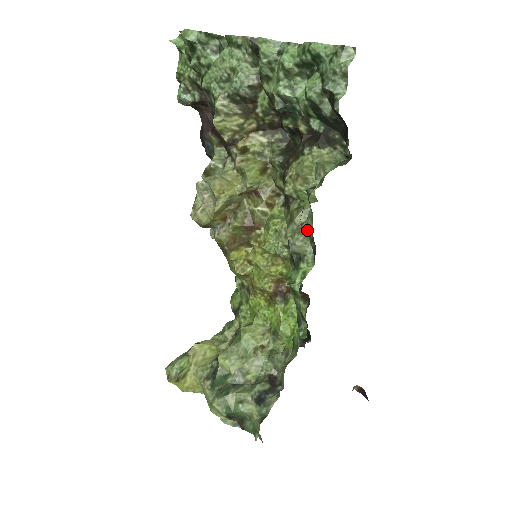
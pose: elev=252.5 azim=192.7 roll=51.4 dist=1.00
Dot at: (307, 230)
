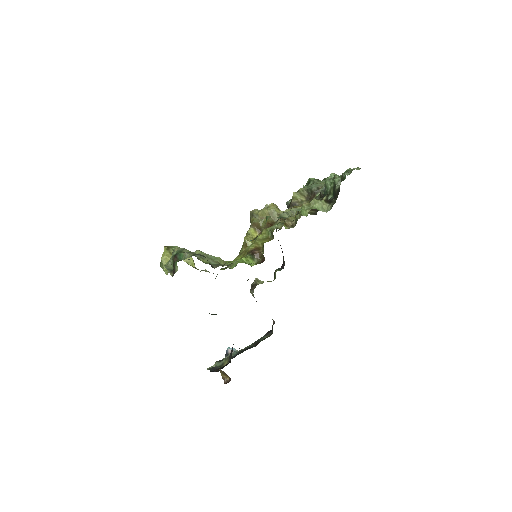
Dot at: (293, 216)
